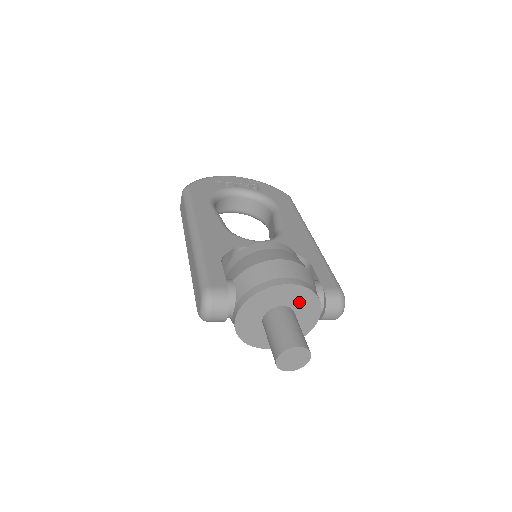
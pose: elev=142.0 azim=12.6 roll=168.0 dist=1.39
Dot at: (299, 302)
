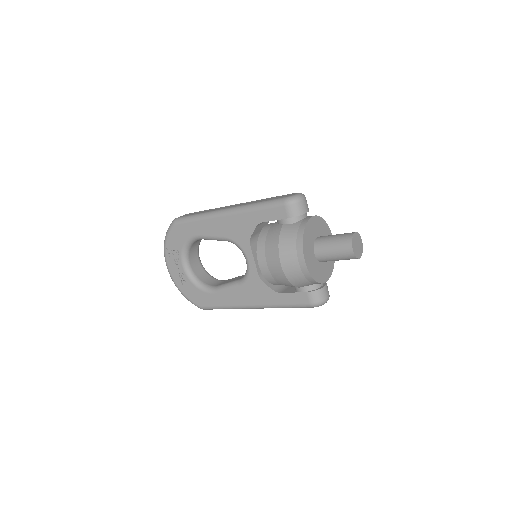
Dot at: occluded
